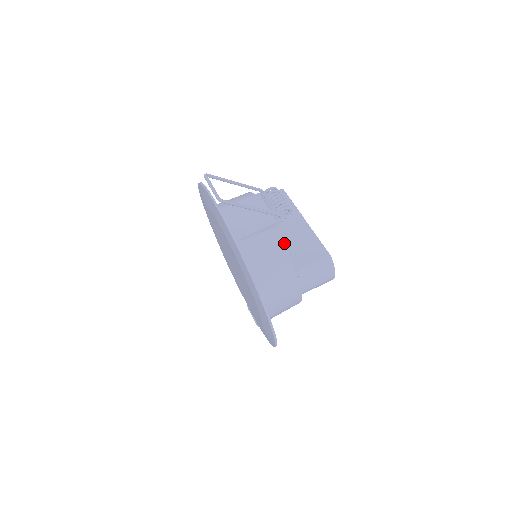
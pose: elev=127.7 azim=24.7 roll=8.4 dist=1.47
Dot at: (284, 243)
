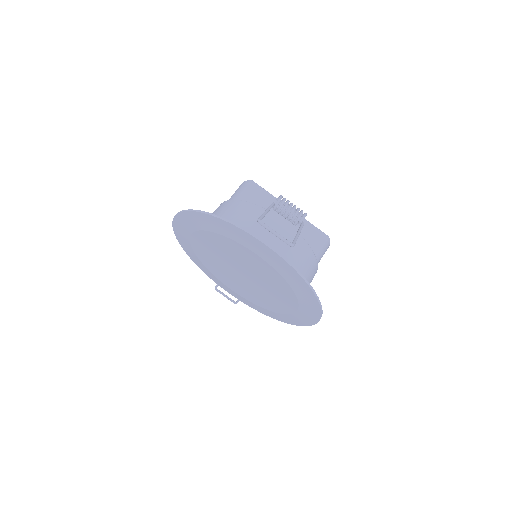
Dot at: (309, 246)
